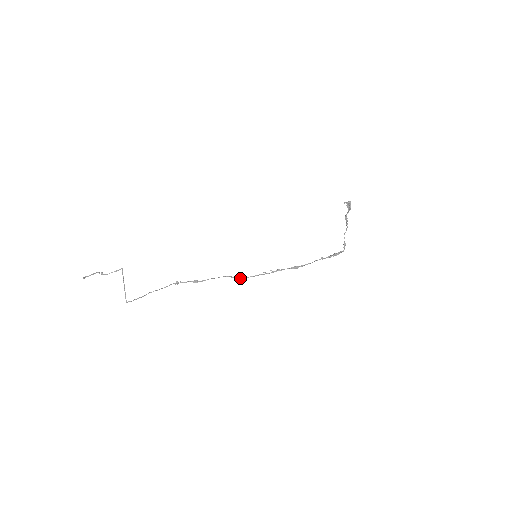
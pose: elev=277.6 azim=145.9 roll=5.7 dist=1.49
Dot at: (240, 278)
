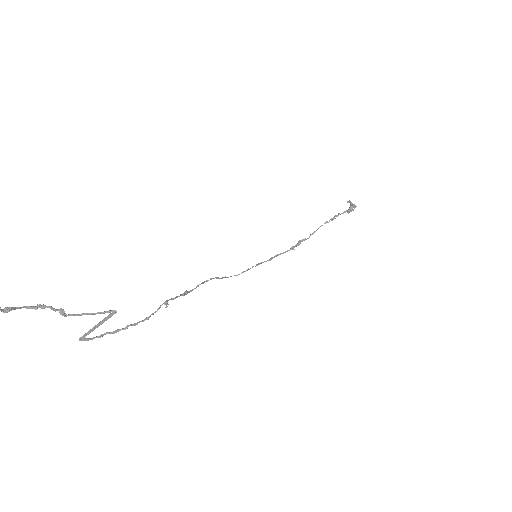
Dot at: (224, 277)
